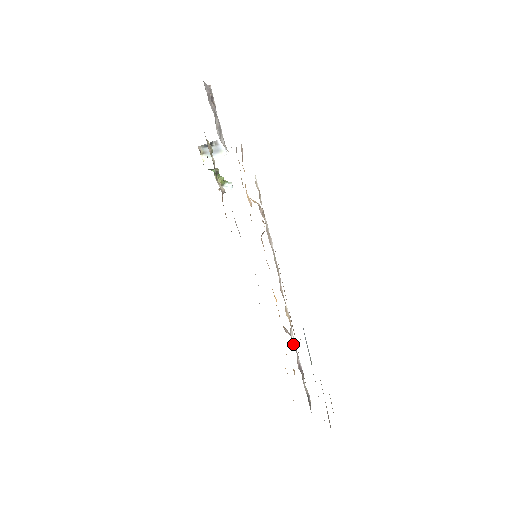
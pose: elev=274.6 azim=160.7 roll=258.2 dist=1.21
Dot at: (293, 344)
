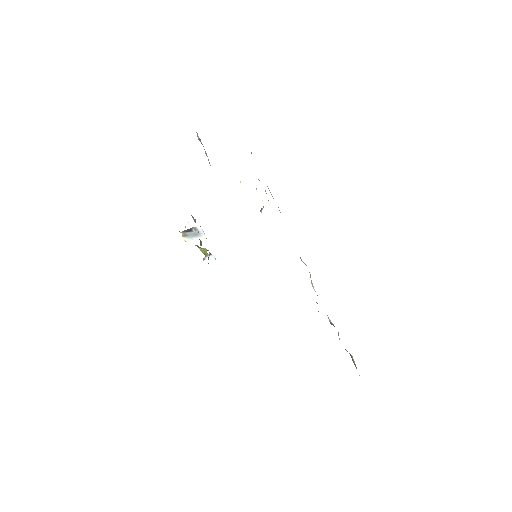
Dot at: (317, 295)
